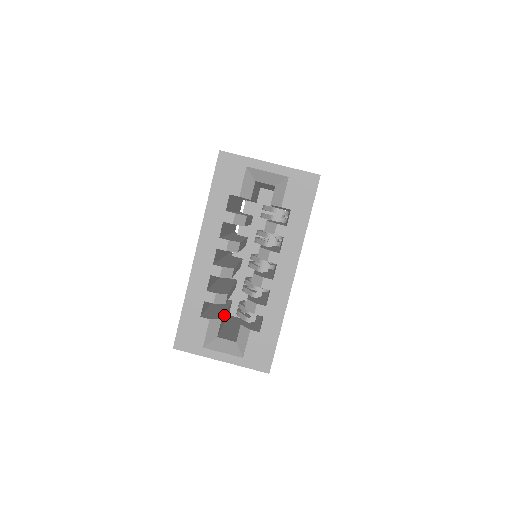
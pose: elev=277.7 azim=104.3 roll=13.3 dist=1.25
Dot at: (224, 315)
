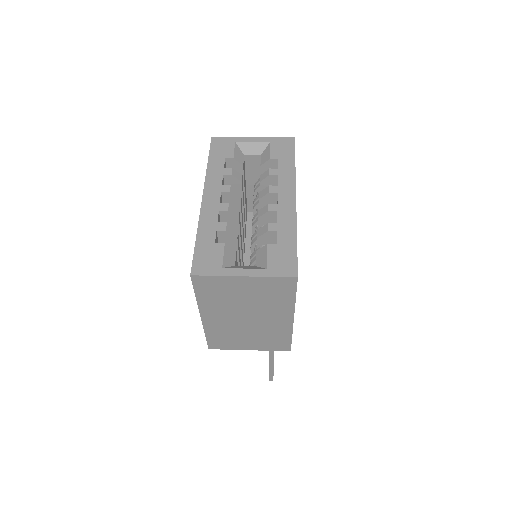
Dot at: occluded
